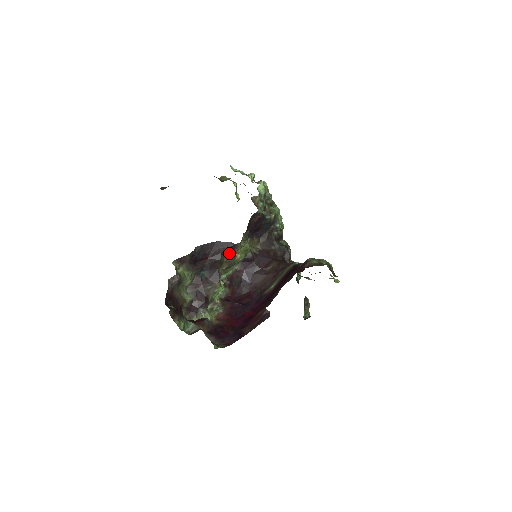
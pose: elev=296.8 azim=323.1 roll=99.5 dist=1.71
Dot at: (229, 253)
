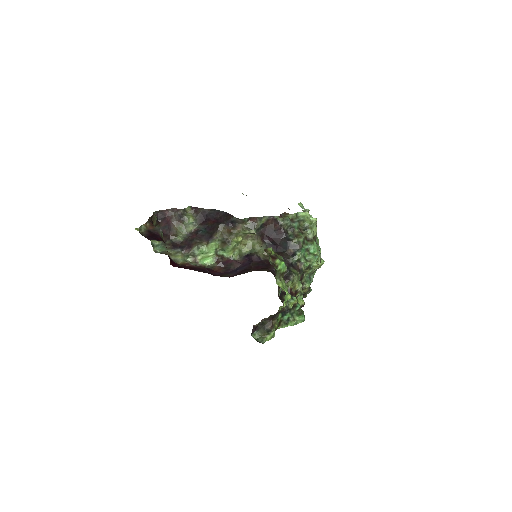
Dot at: (229, 226)
